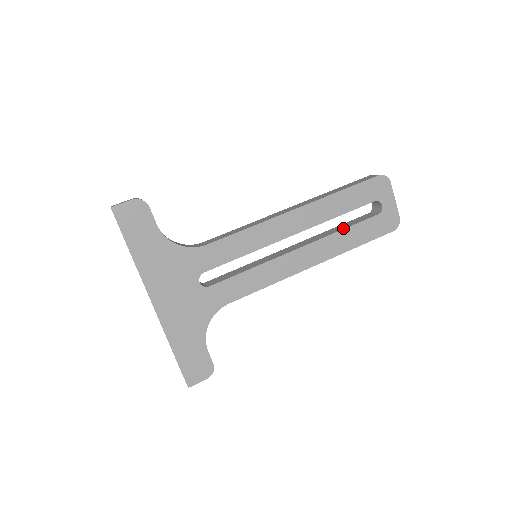
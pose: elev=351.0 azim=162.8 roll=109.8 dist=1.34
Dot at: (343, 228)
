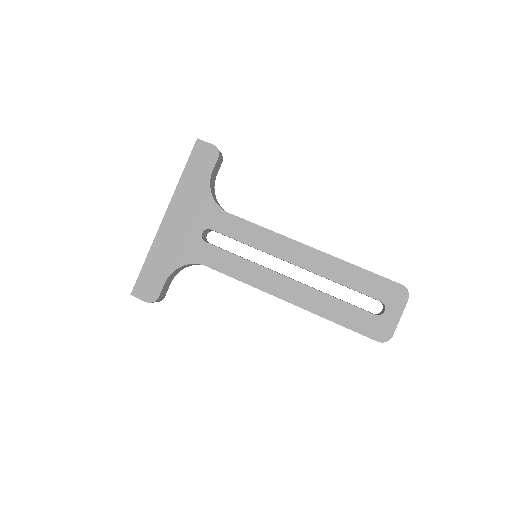
Dot at: occluded
